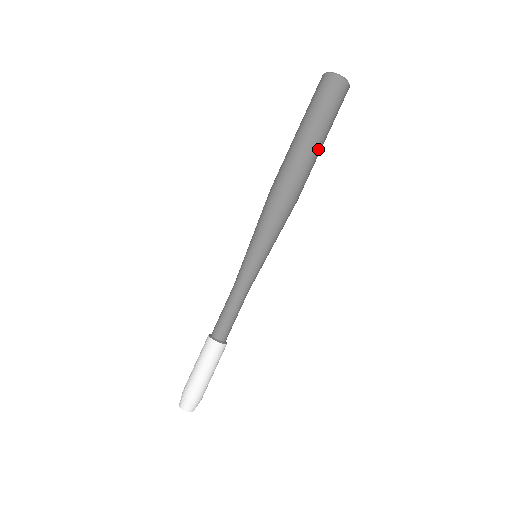
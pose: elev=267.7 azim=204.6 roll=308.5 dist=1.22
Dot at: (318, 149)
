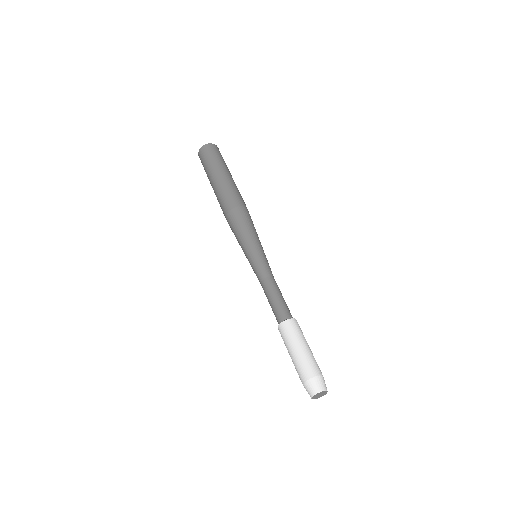
Dot at: (232, 179)
